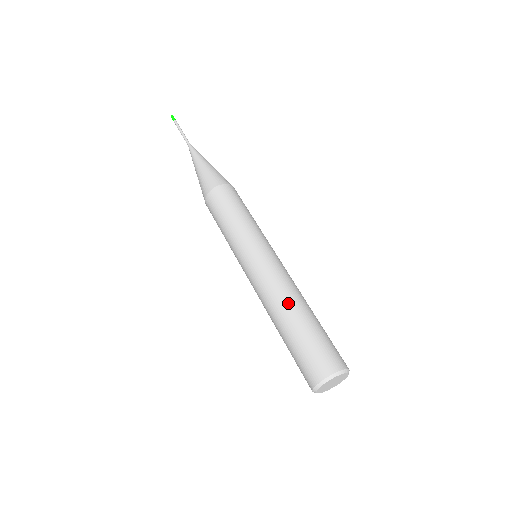
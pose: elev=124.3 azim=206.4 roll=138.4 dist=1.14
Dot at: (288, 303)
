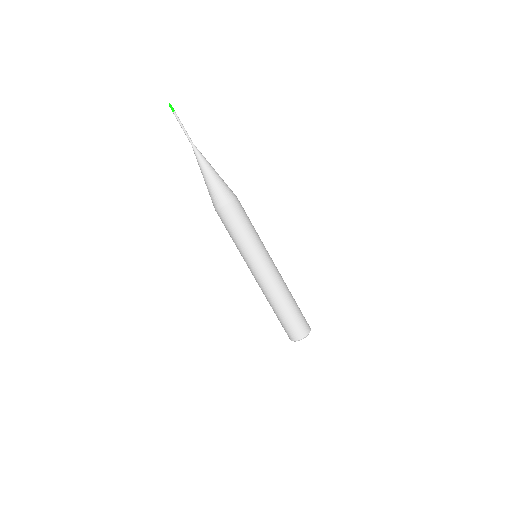
Dot at: occluded
